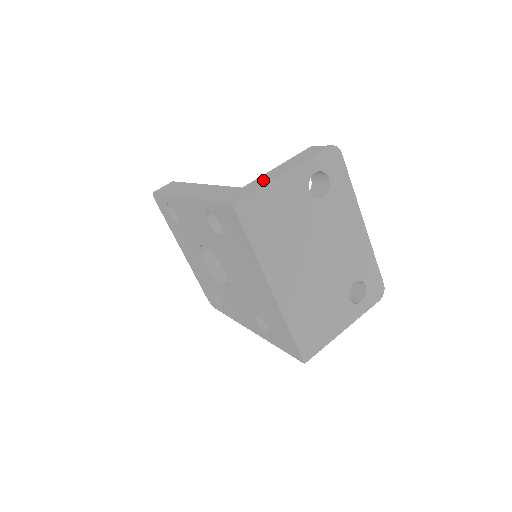
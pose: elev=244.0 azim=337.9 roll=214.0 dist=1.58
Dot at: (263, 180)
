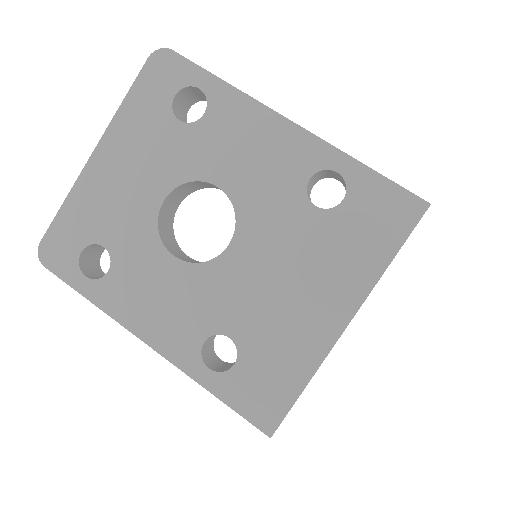
Dot at: occluded
